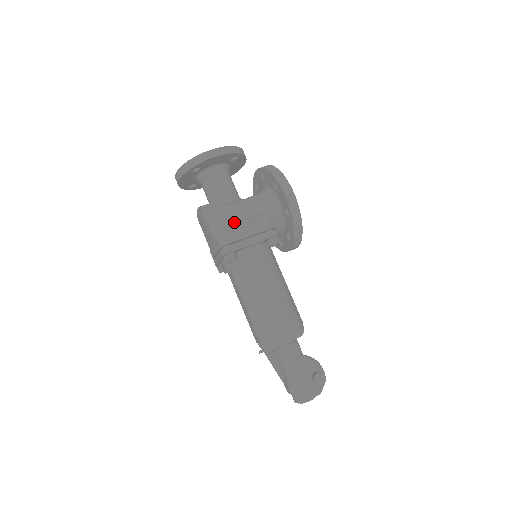
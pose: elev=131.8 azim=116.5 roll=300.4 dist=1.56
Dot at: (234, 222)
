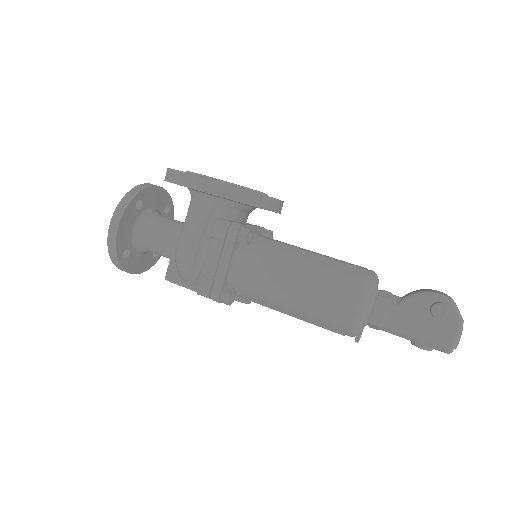
Dot at: (193, 265)
